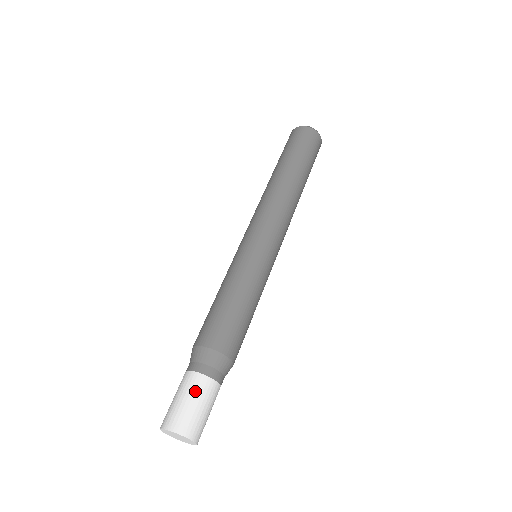
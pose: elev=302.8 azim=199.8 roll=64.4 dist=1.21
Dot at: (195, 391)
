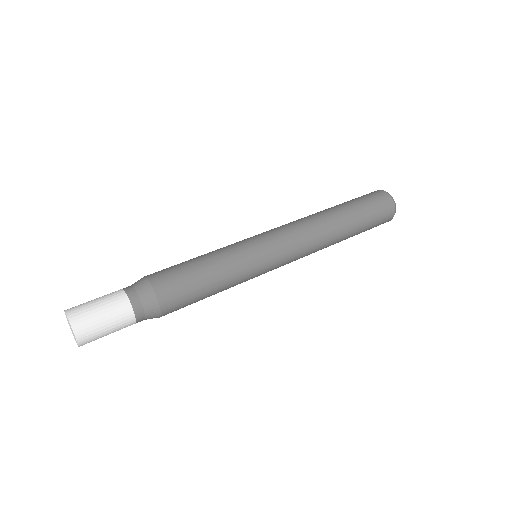
Dot at: (112, 306)
